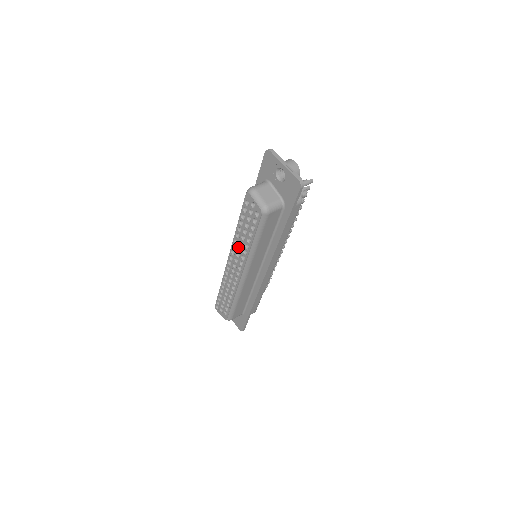
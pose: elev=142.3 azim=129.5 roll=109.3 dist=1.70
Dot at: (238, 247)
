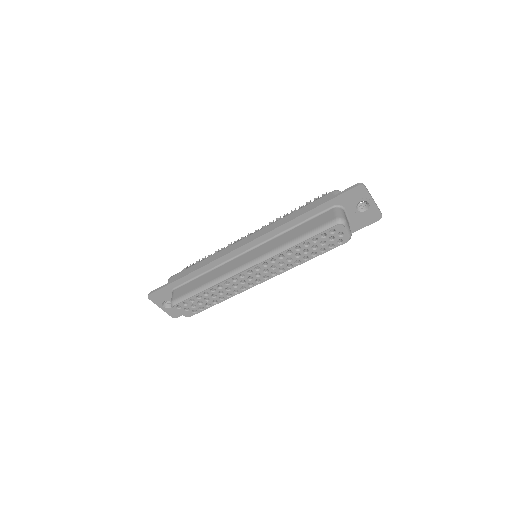
Dot at: occluded
